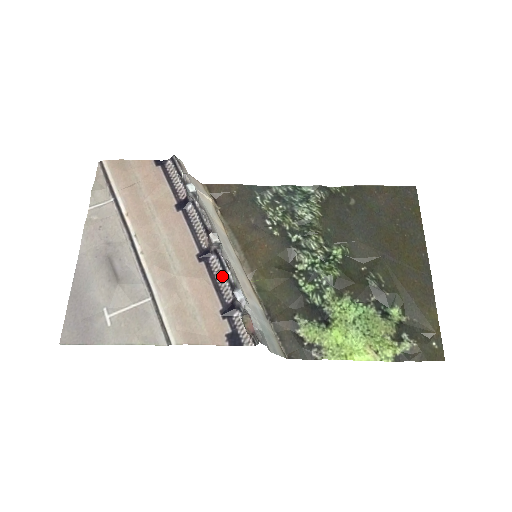
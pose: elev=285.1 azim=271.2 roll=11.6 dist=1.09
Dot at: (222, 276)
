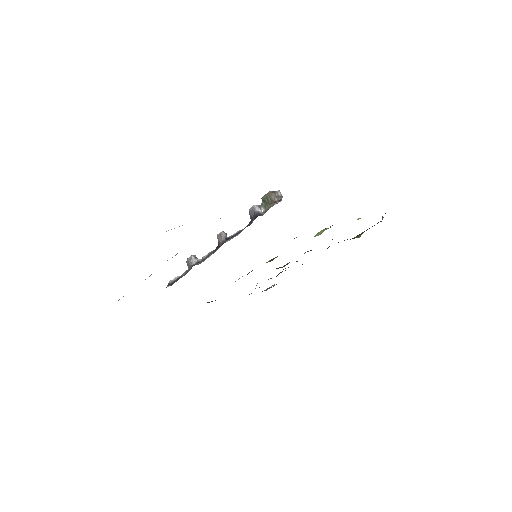
Dot at: occluded
